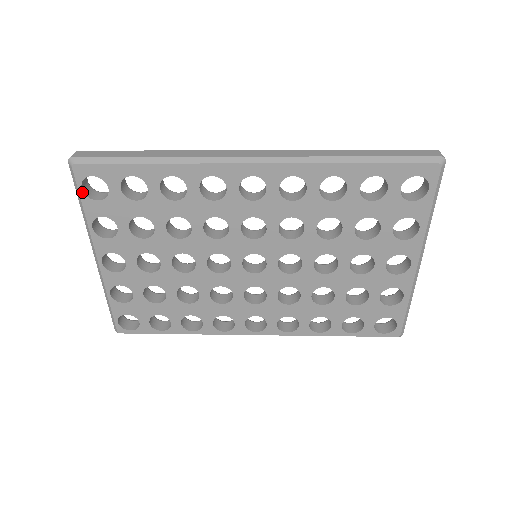
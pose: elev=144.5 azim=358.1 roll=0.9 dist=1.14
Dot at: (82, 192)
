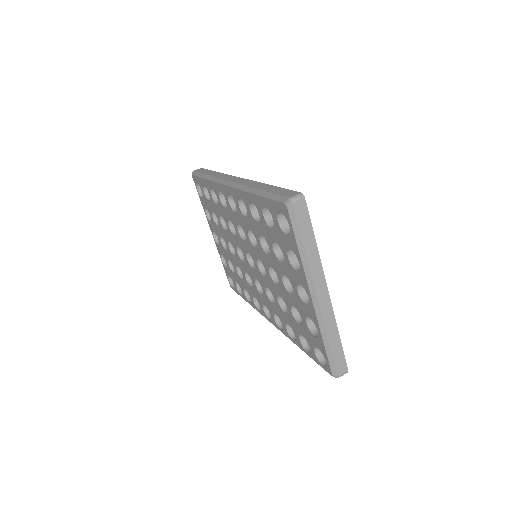
Dot at: (198, 191)
